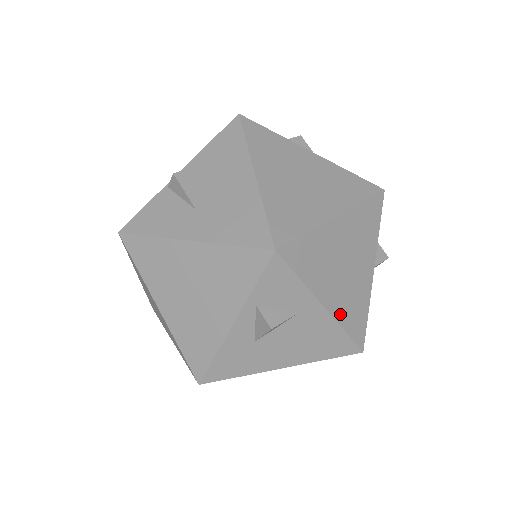
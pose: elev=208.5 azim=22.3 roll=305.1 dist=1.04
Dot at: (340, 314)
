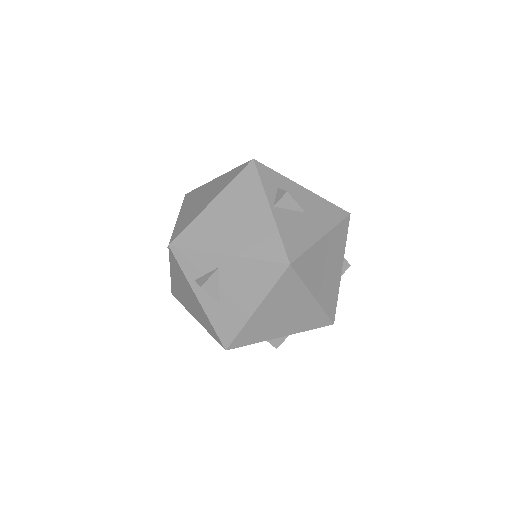
Dot at: (246, 251)
